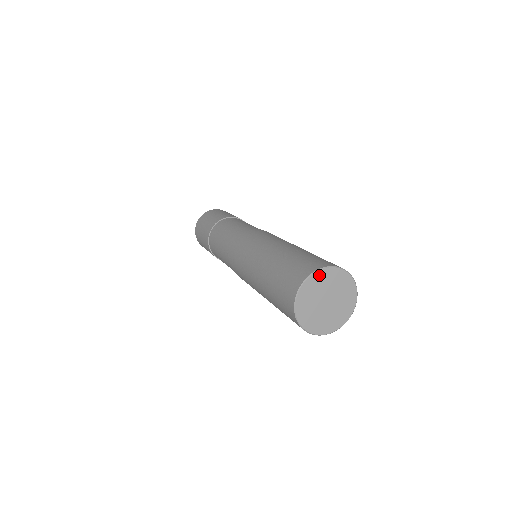
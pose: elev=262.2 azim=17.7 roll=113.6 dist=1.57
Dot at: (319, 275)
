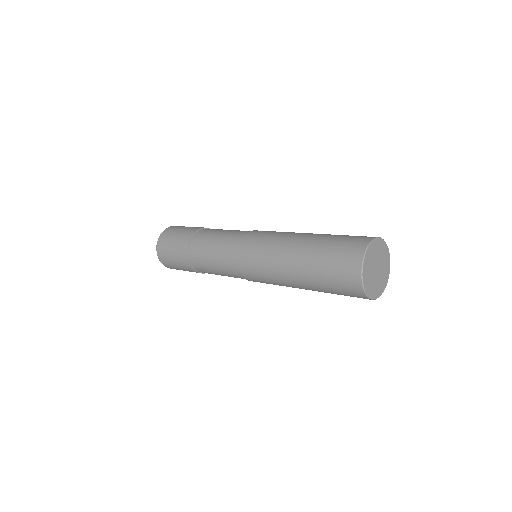
Dot at: (364, 274)
